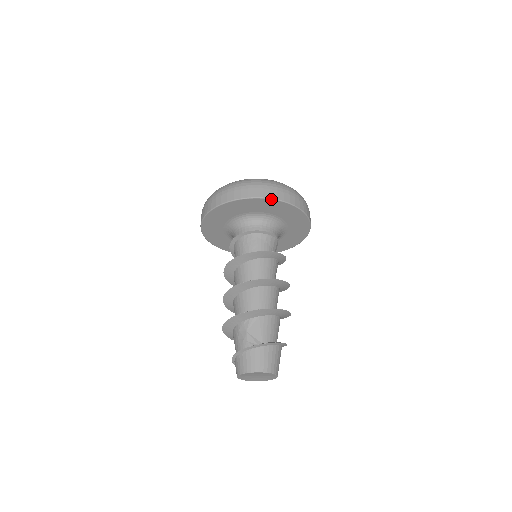
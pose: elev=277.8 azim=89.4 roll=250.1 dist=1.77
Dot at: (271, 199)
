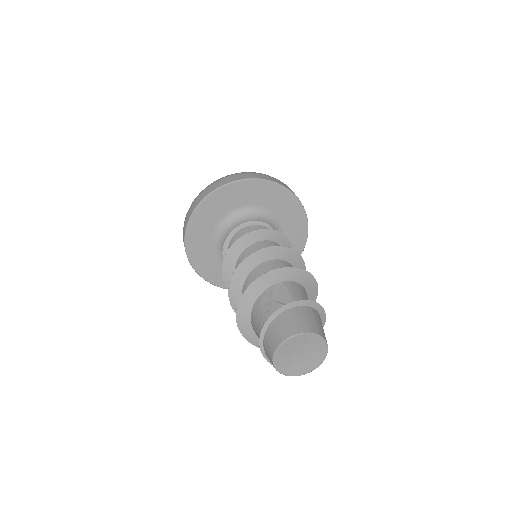
Dot at: (264, 180)
